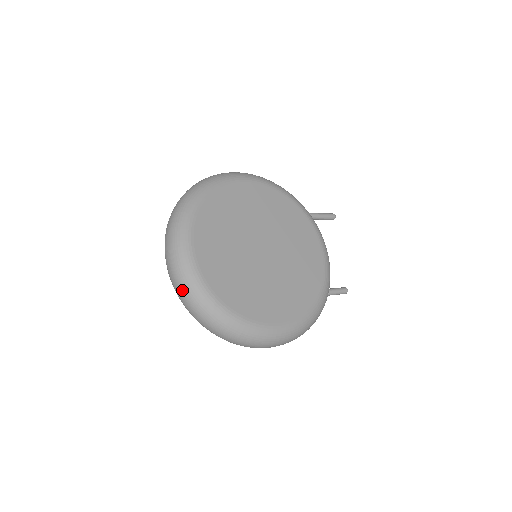
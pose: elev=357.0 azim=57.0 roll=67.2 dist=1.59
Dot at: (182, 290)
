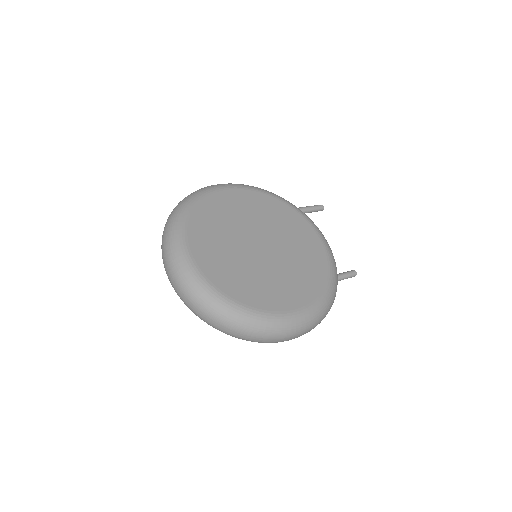
Dot at: (190, 298)
